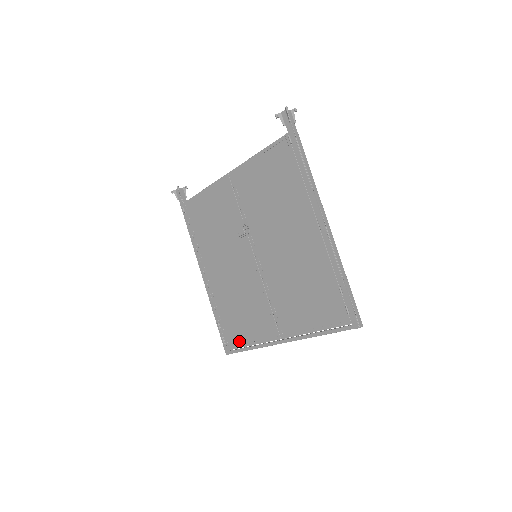
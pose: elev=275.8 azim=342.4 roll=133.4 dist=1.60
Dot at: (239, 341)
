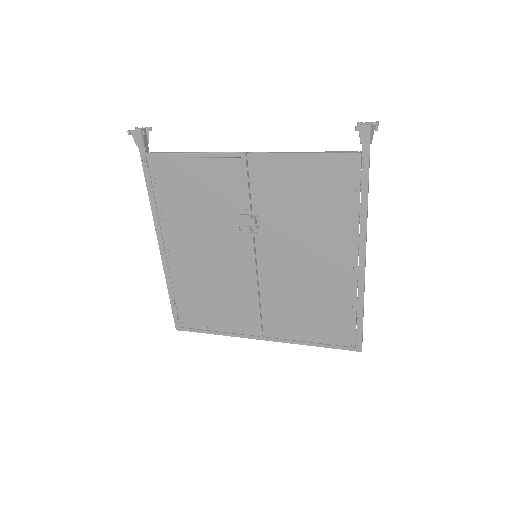
Dot at: (201, 324)
